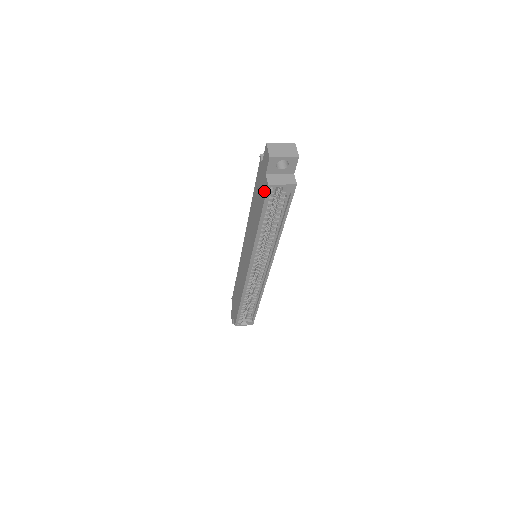
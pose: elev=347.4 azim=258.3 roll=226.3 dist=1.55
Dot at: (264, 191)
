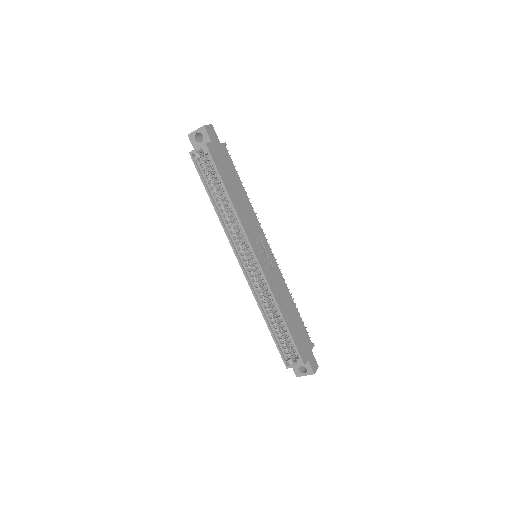
Dot at: (196, 163)
